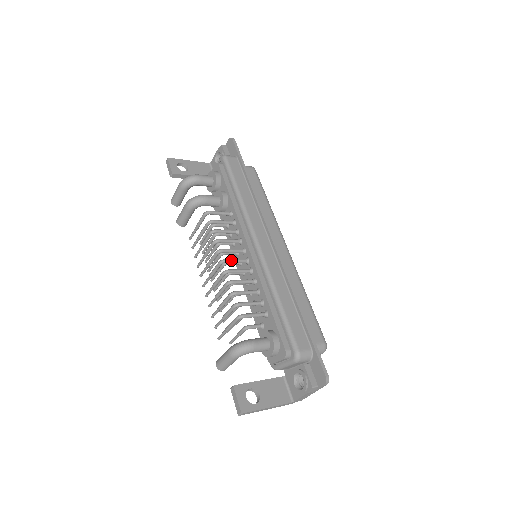
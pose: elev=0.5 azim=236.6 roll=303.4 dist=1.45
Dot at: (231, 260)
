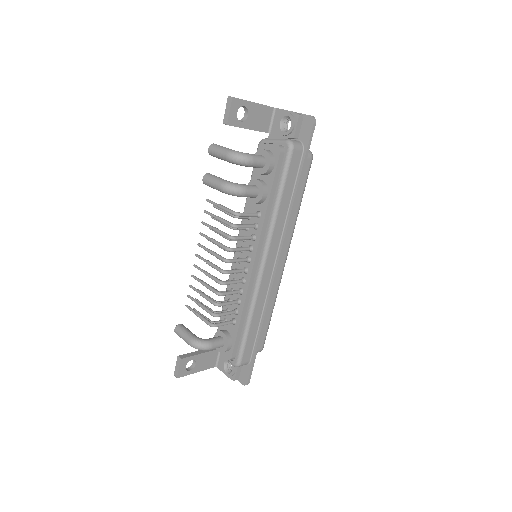
Dot at: (232, 273)
